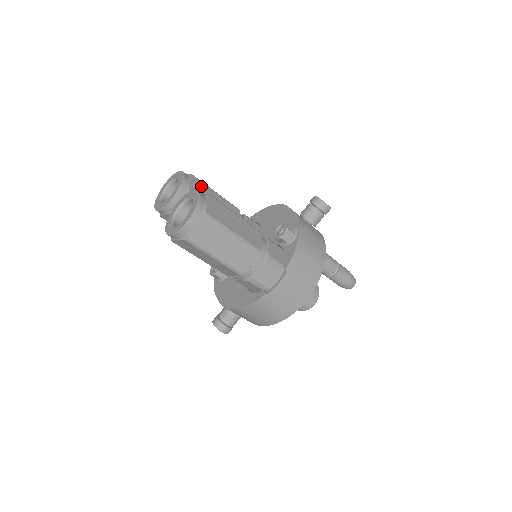
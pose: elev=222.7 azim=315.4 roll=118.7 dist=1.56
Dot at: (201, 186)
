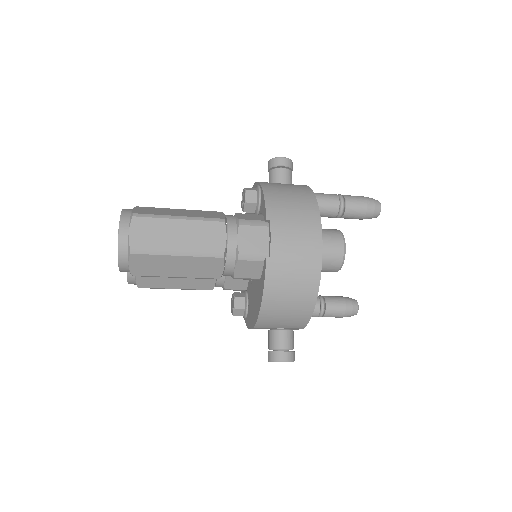
Dot at: occluded
